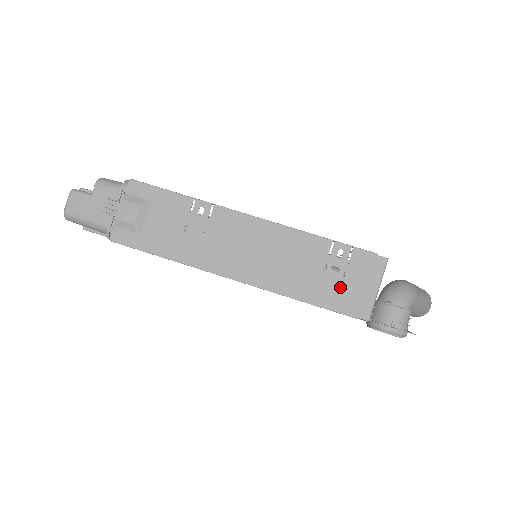
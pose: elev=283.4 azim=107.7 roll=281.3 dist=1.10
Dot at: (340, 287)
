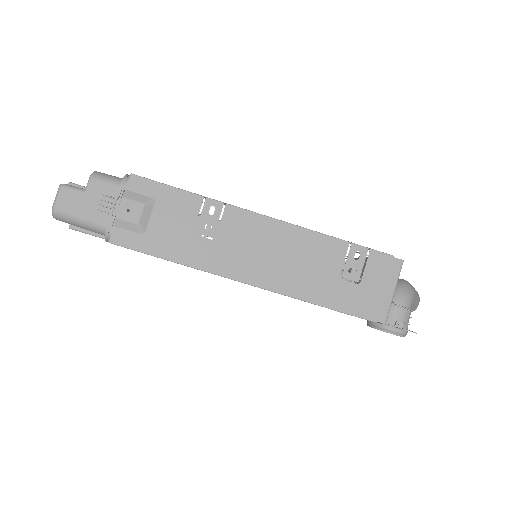
Dot at: (357, 290)
